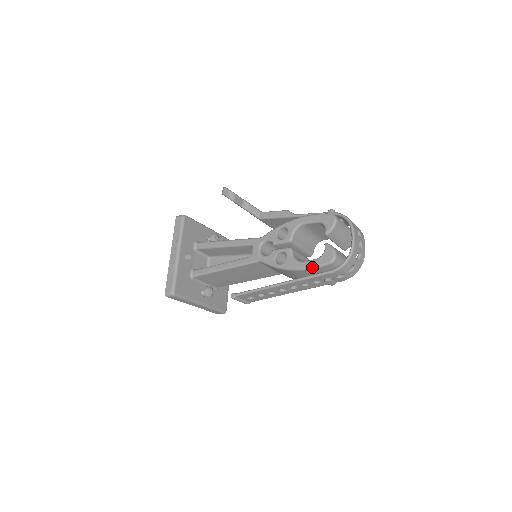
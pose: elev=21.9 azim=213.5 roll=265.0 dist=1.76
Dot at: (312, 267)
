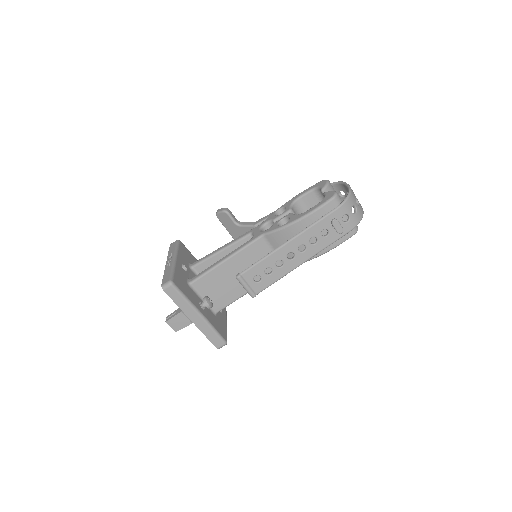
Dot at: (317, 208)
